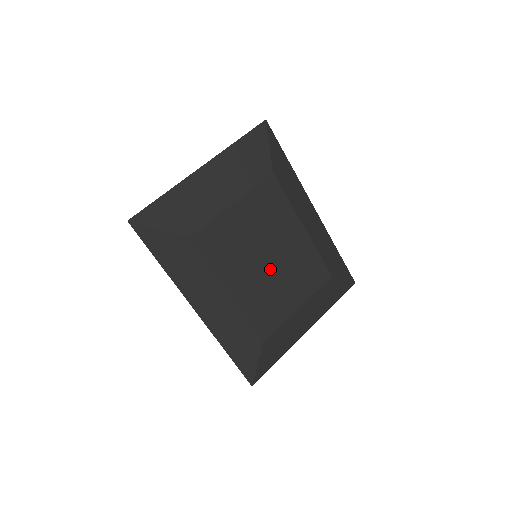
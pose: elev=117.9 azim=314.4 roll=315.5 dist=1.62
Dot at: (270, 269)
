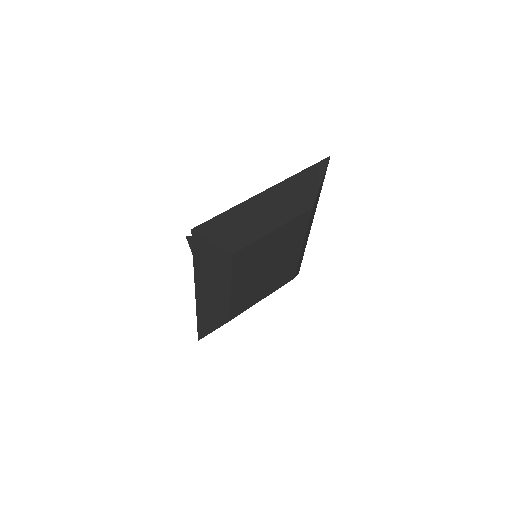
Dot at: (265, 275)
